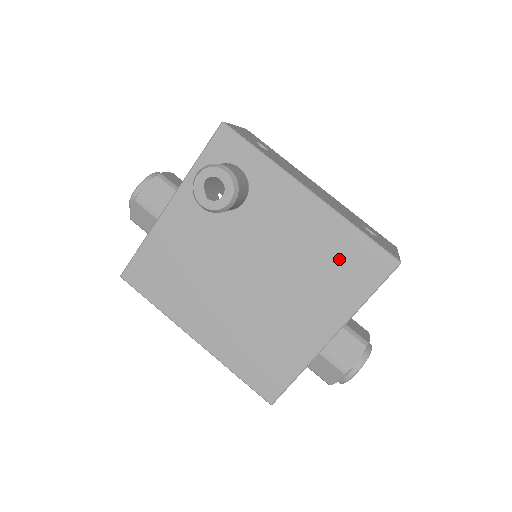
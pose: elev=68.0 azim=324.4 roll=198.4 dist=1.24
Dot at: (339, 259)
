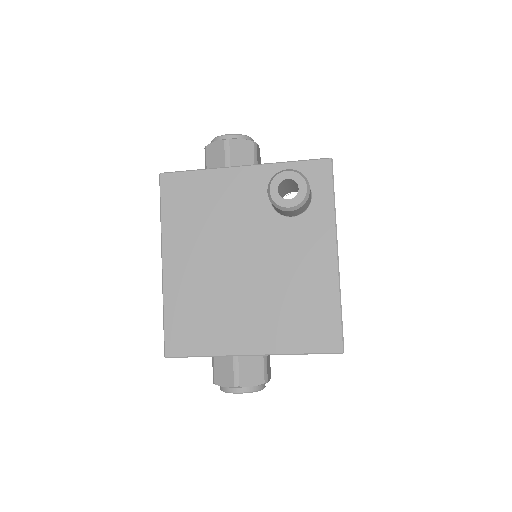
Dot at: (310, 312)
